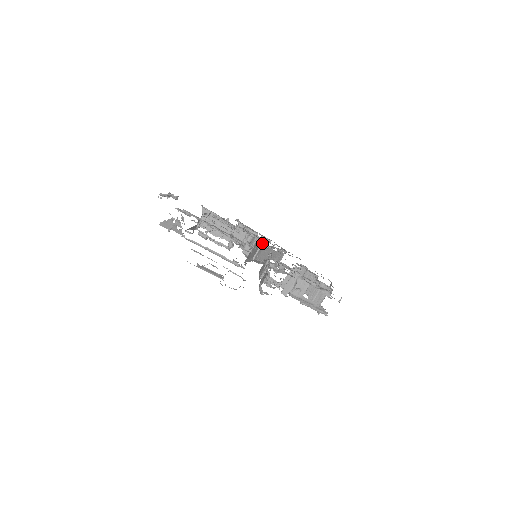
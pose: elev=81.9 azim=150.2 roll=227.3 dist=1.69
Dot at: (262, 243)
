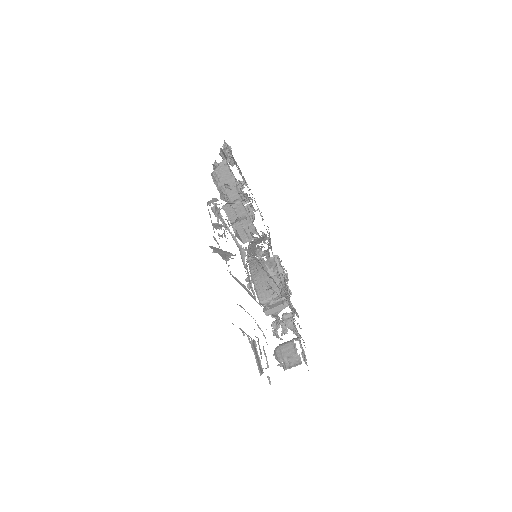
Dot at: (264, 234)
